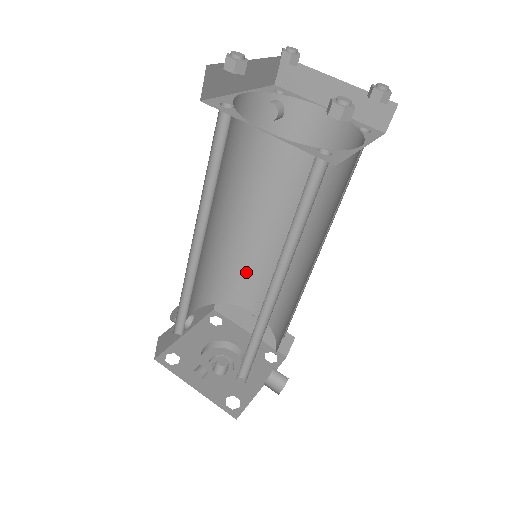
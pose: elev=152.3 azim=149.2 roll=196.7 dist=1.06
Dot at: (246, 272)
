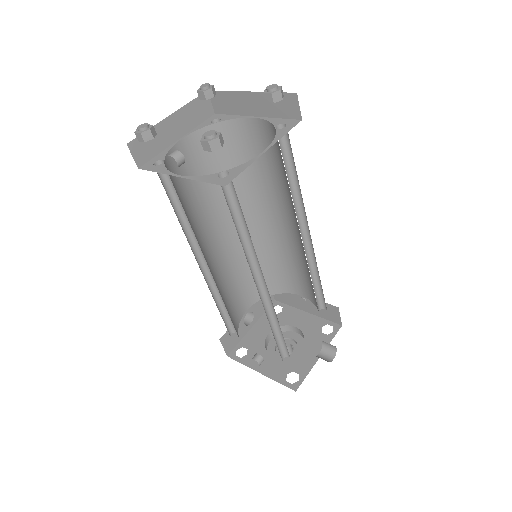
Dot at: (275, 265)
